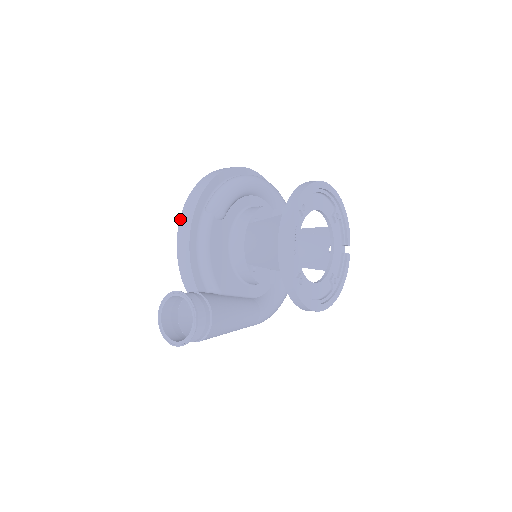
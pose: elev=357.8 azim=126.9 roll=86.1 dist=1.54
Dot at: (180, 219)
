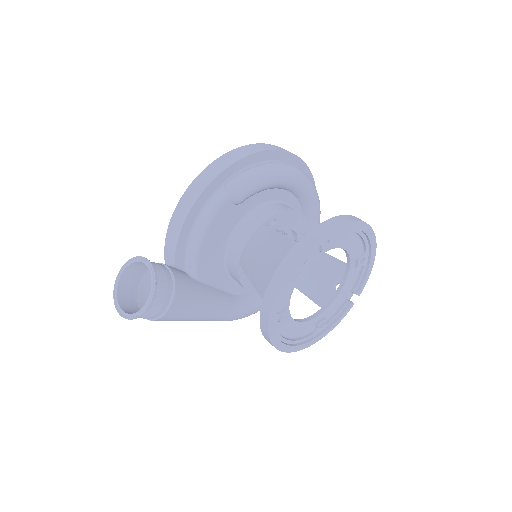
Dot at: (193, 181)
